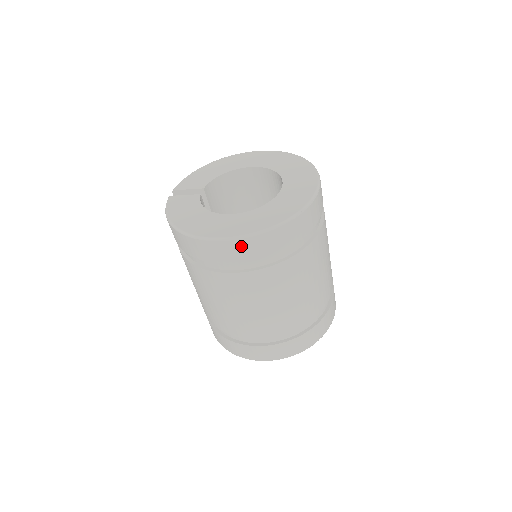
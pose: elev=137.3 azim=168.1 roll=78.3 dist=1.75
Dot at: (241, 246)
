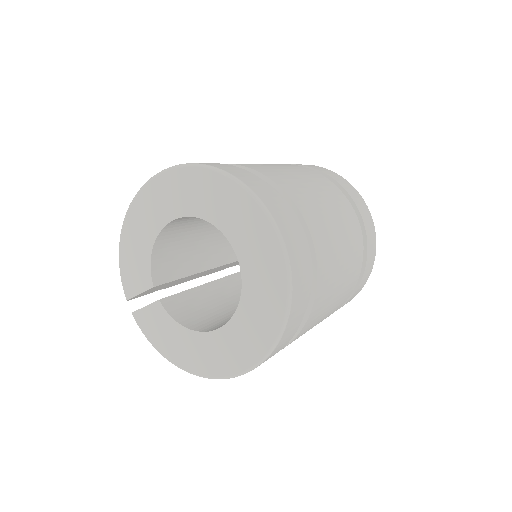
Dot at: occluded
